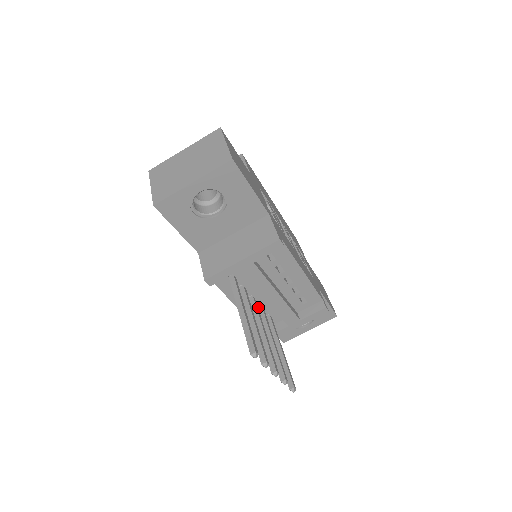
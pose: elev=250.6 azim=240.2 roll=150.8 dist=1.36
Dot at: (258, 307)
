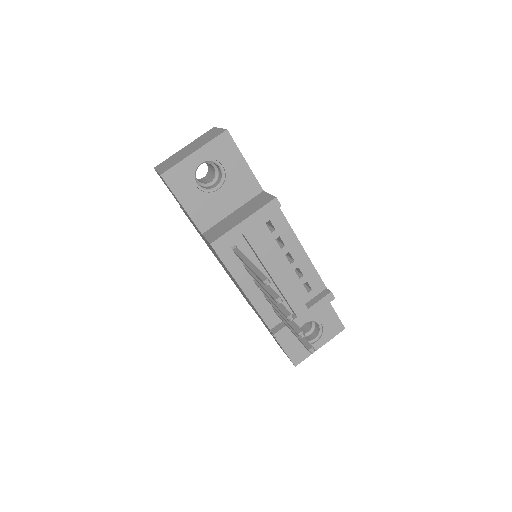
Dot at: (264, 294)
